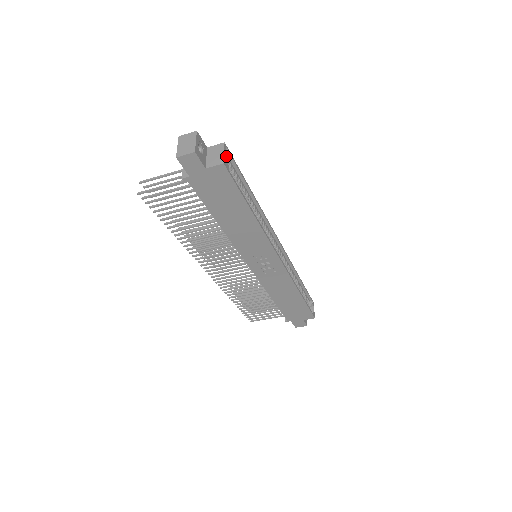
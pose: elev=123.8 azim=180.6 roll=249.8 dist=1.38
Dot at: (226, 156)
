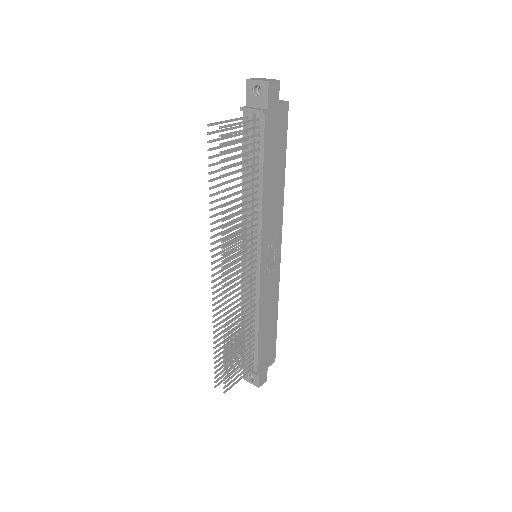
Dot at: occluded
